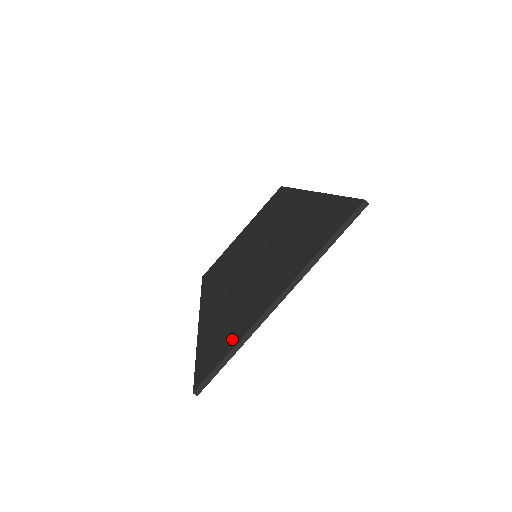
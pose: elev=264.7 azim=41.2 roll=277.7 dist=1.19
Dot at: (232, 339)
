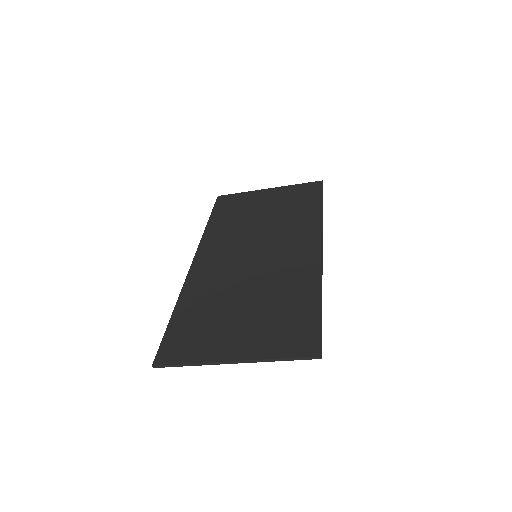
Dot at: (194, 352)
